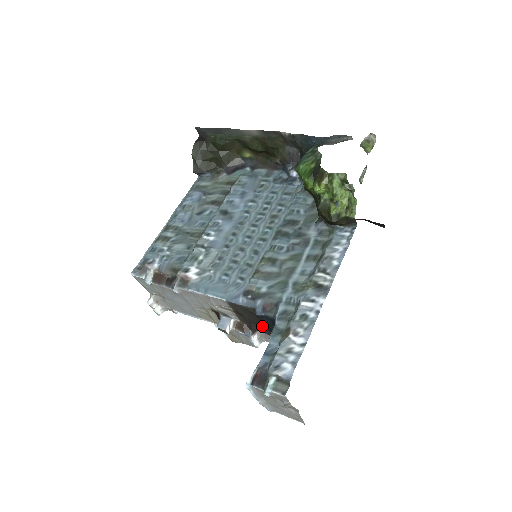
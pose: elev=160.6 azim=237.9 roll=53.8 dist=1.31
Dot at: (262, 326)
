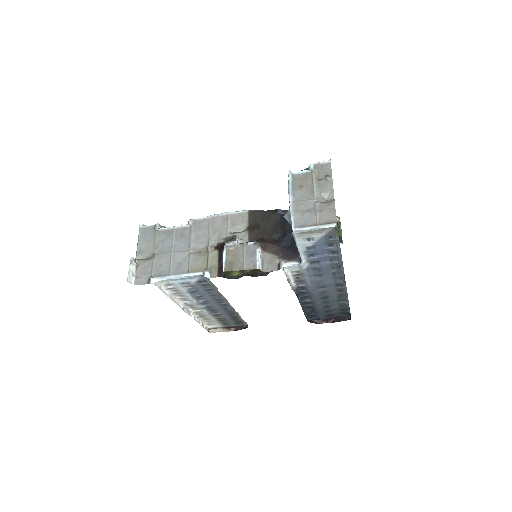
Dot at: (274, 238)
